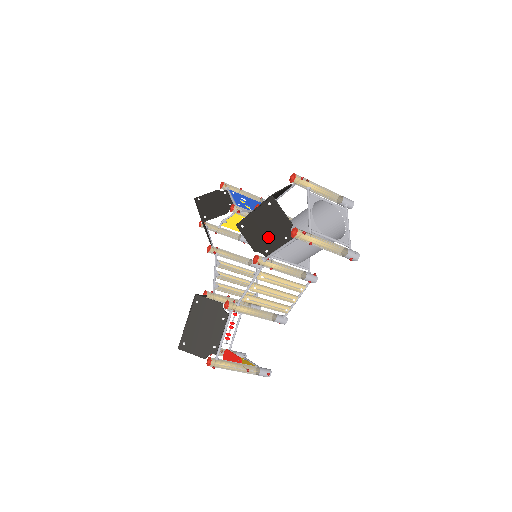
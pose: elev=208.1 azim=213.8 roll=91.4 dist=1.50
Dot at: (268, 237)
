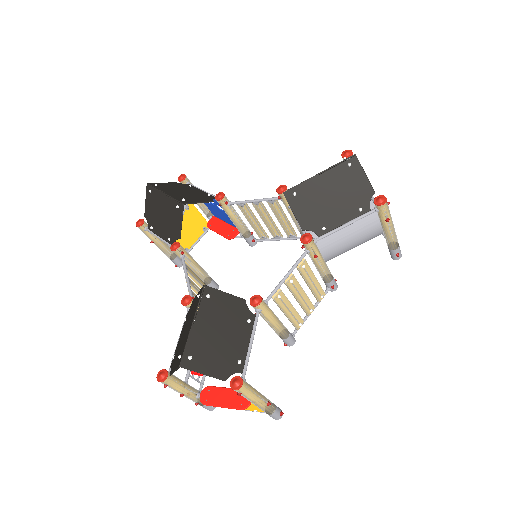
Dot at: (332, 209)
